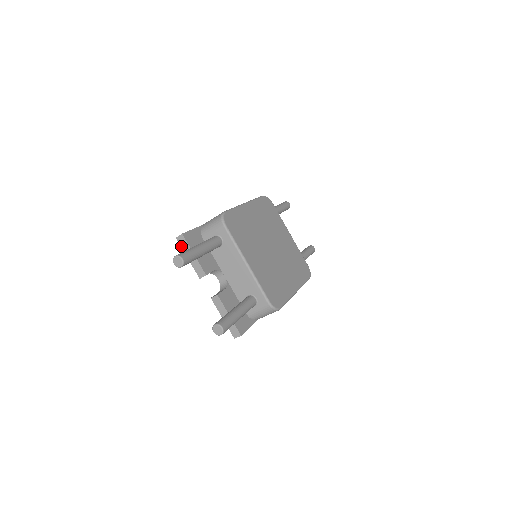
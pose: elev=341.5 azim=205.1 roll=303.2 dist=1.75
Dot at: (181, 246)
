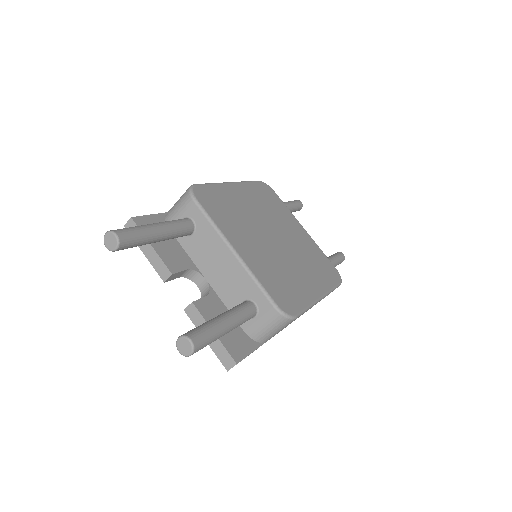
Dot at: occluded
